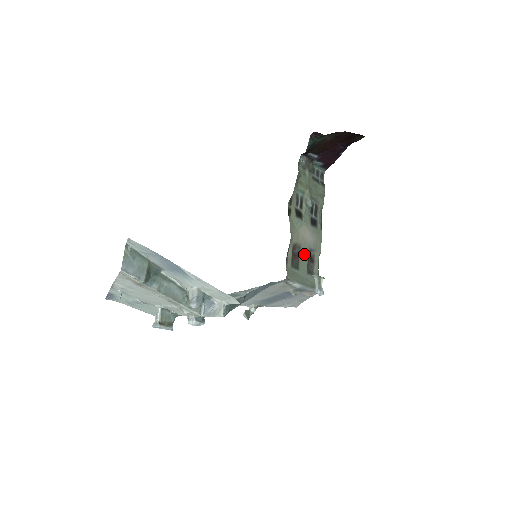
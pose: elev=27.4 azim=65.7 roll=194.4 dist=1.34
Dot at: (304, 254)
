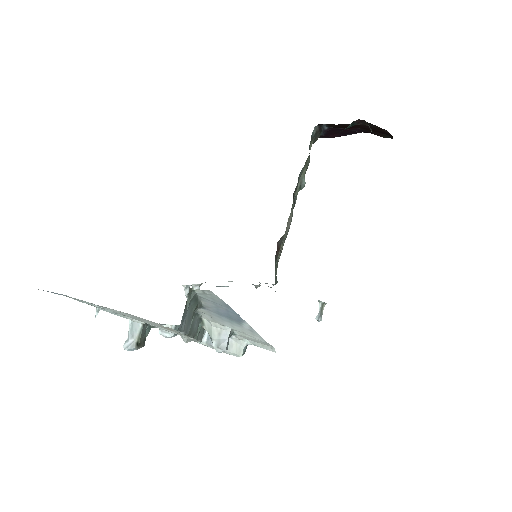
Dot at: occluded
